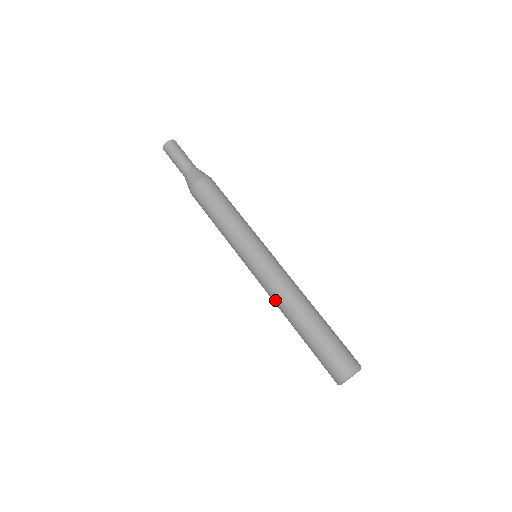
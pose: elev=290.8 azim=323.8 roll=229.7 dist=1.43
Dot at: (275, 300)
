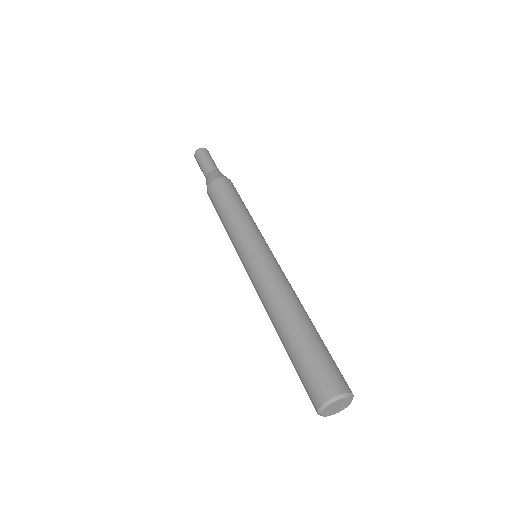
Dot at: (264, 297)
